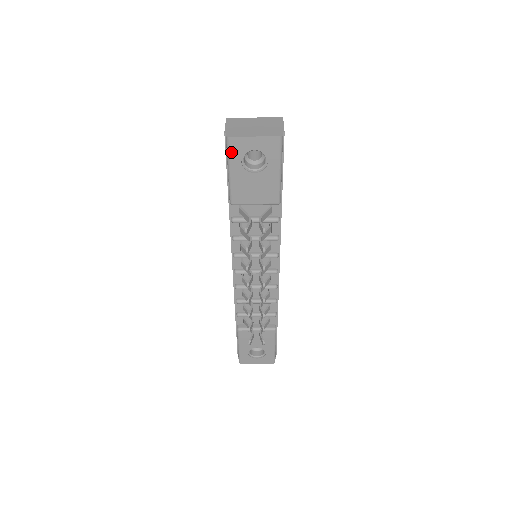
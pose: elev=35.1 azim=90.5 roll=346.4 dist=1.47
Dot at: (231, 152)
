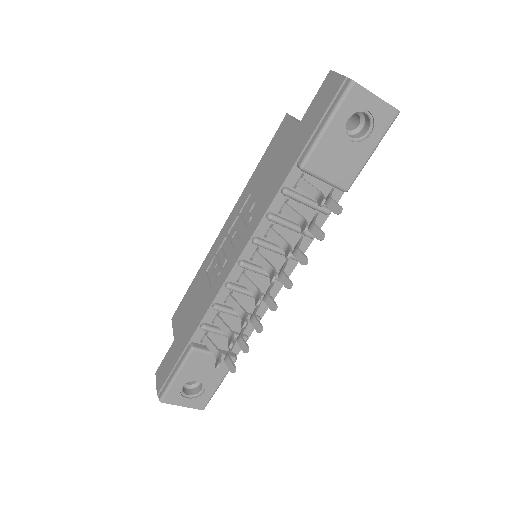
Dot at: (345, 102)
